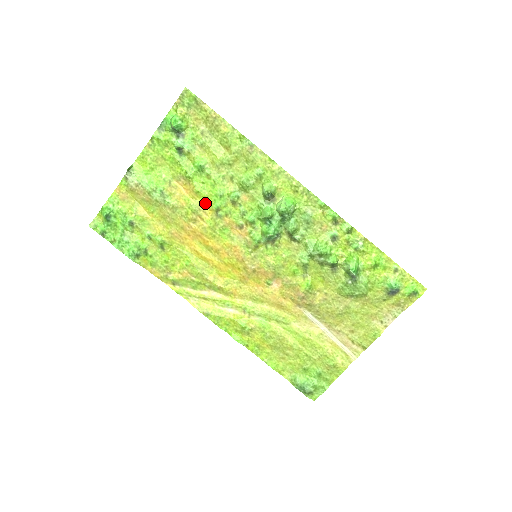
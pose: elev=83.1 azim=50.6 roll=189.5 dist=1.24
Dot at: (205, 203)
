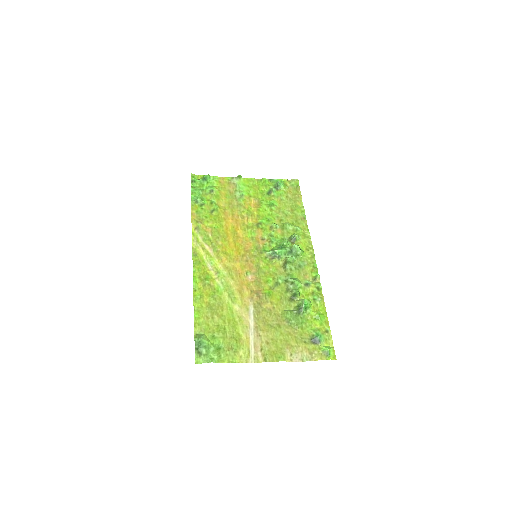
Dot at: (257, 216)
